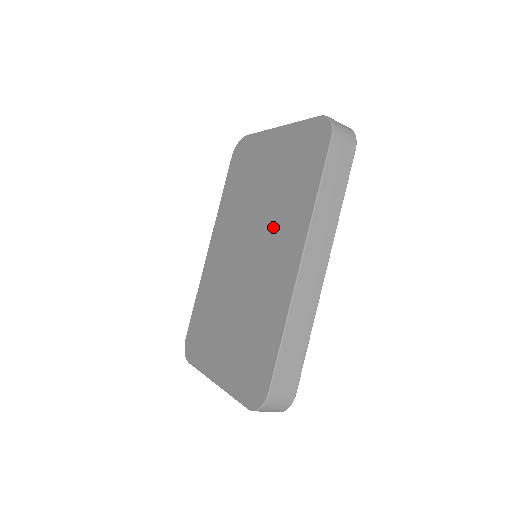
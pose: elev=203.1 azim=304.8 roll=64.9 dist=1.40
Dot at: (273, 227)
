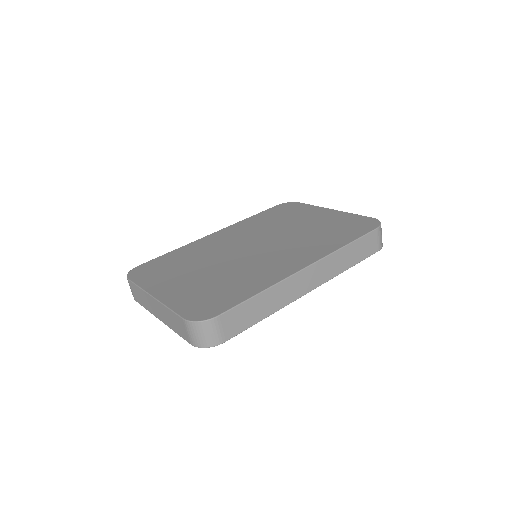
Dot at: (293, 244)
